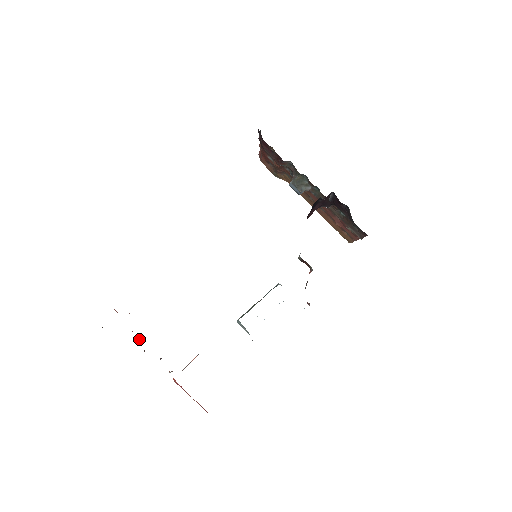
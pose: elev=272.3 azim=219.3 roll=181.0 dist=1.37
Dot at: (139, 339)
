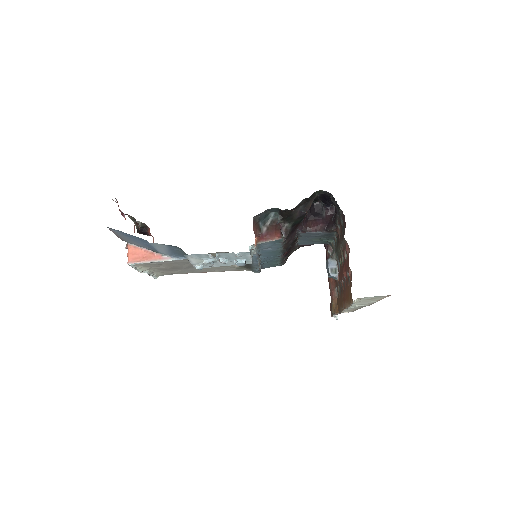
Dot at: occluded
